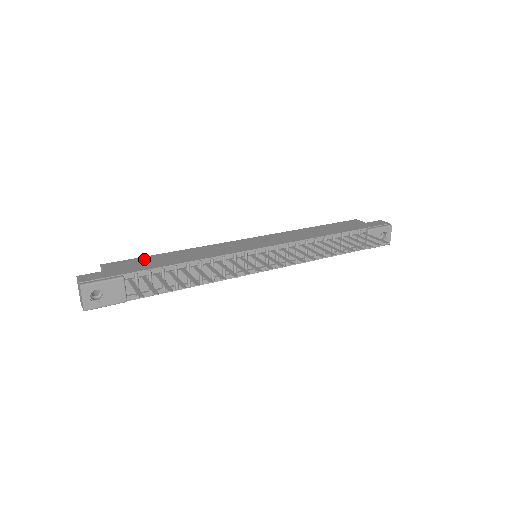
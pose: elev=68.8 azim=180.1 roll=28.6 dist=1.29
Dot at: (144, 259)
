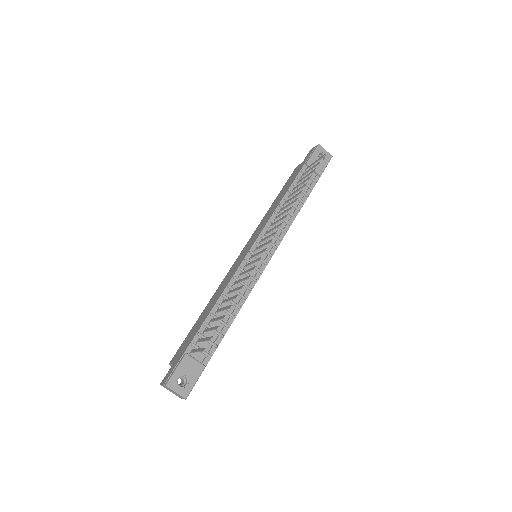
Dot at: (190, 332)
